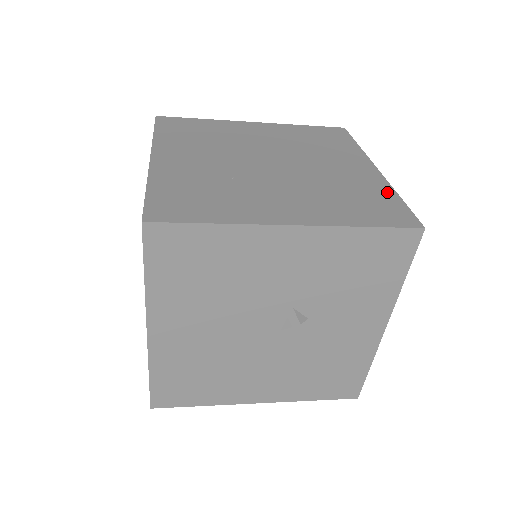
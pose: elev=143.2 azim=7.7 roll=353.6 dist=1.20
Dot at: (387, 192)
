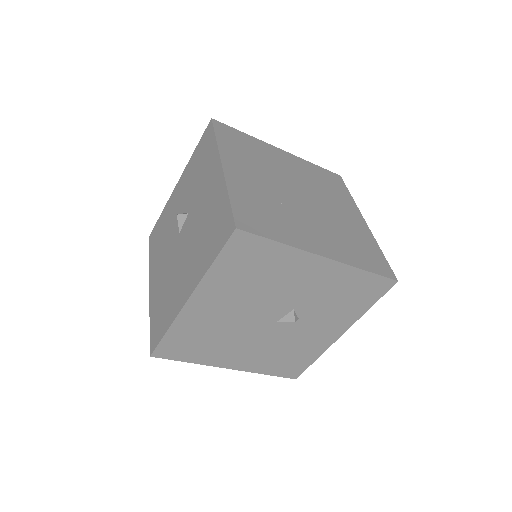
Dot at: (374, 245)
